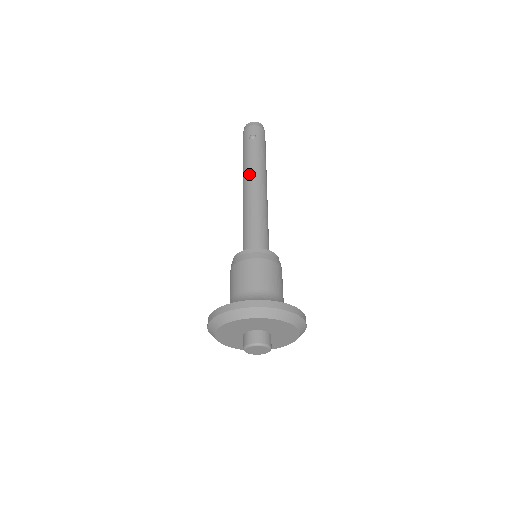
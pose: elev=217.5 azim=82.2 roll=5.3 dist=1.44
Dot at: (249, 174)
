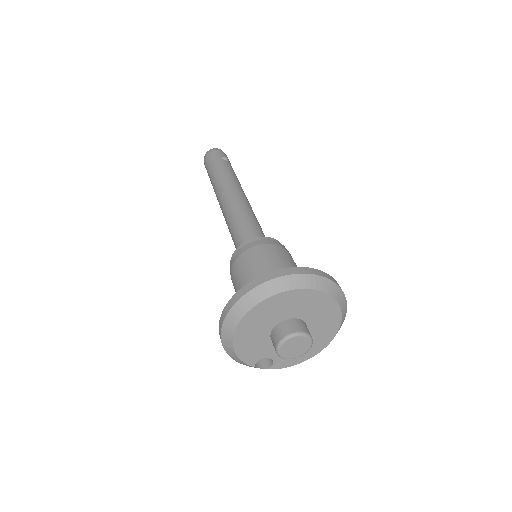
Dot at: (233, 183)
